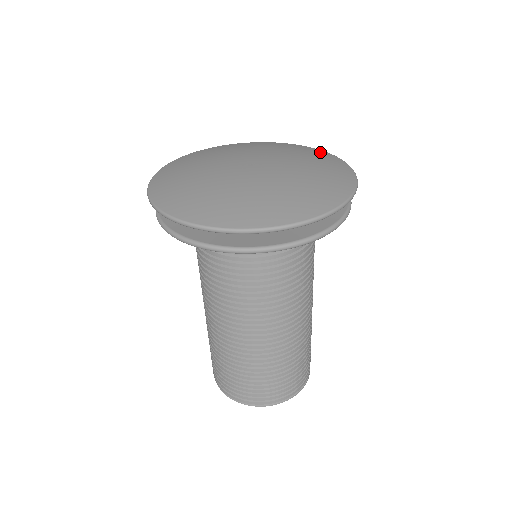
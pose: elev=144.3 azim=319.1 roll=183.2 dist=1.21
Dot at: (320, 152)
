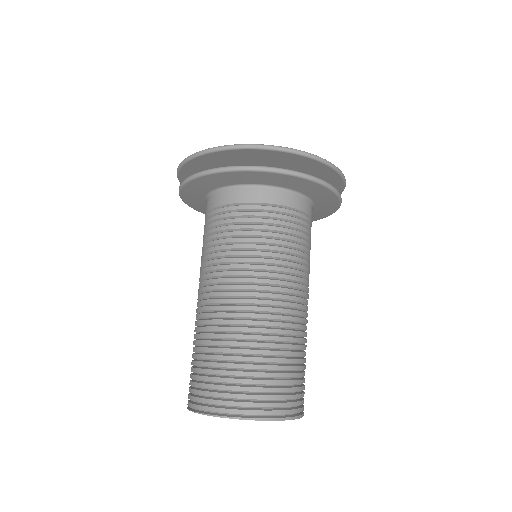
Dot at: occluded
